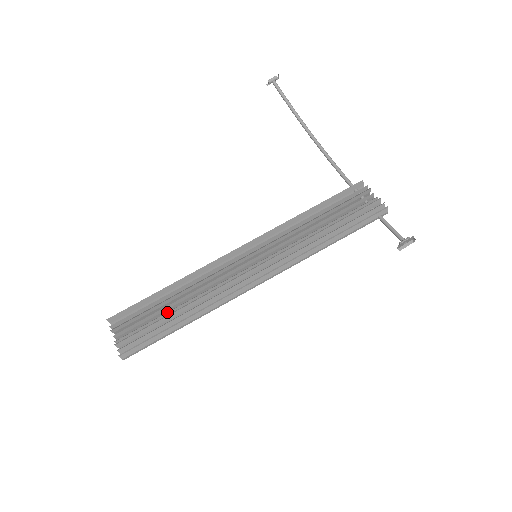
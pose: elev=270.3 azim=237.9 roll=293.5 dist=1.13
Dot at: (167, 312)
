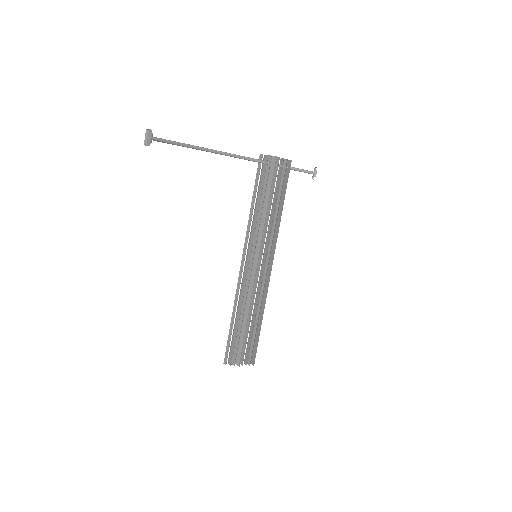
Dot at: (251, 328)
